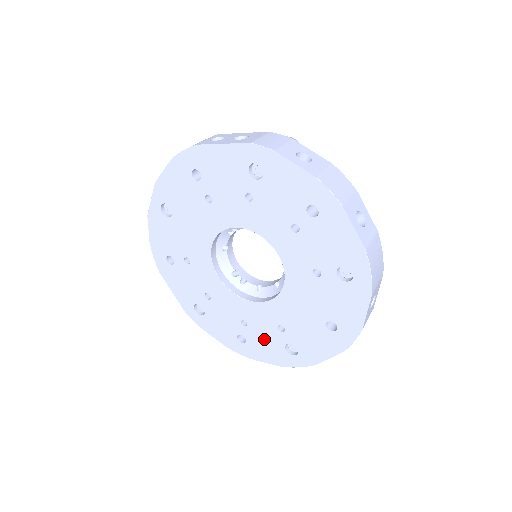
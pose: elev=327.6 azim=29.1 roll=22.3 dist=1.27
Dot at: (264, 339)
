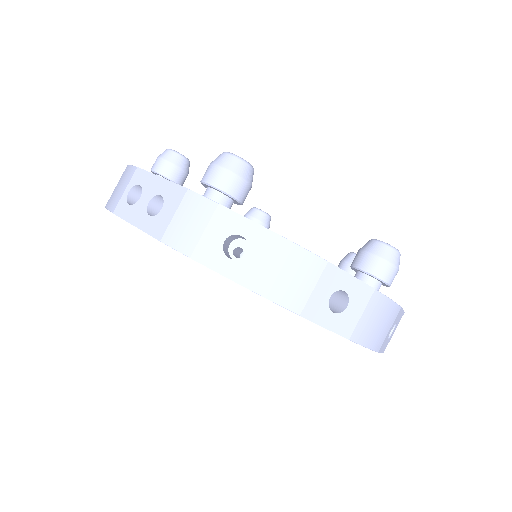
Dot at: occluded
